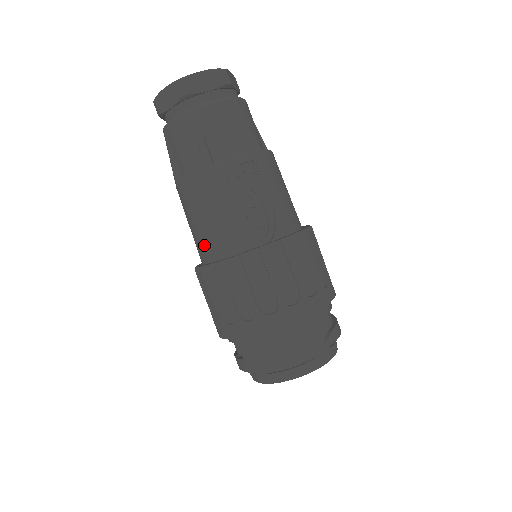
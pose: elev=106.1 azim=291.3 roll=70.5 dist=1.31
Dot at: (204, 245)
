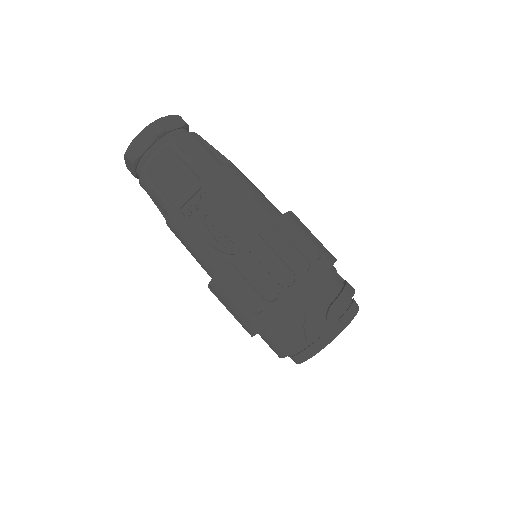
Dot at: (203, 268)
